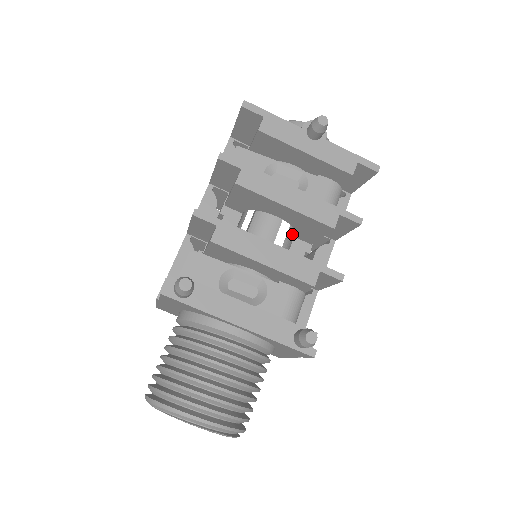
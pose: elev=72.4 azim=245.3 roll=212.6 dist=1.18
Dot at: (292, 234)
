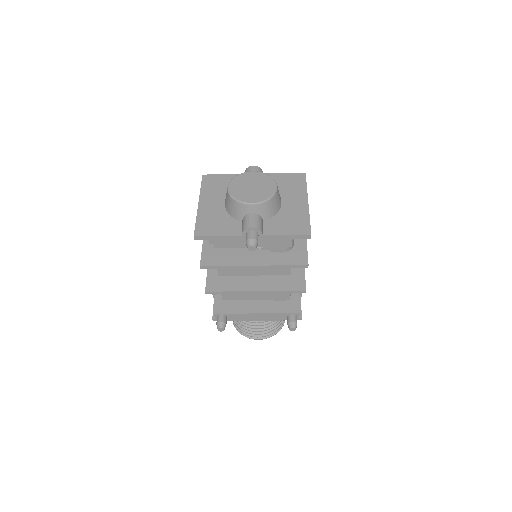
Dot at: occluded
